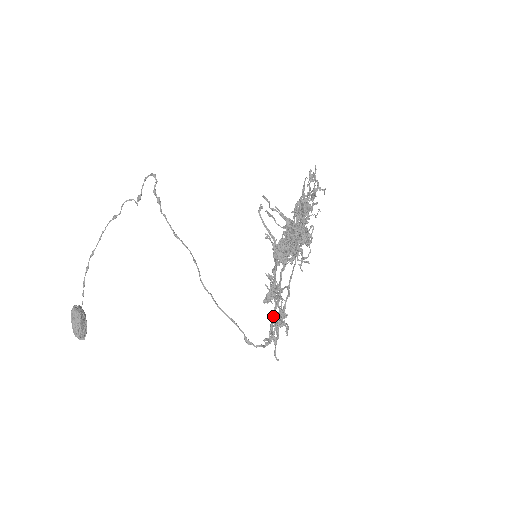
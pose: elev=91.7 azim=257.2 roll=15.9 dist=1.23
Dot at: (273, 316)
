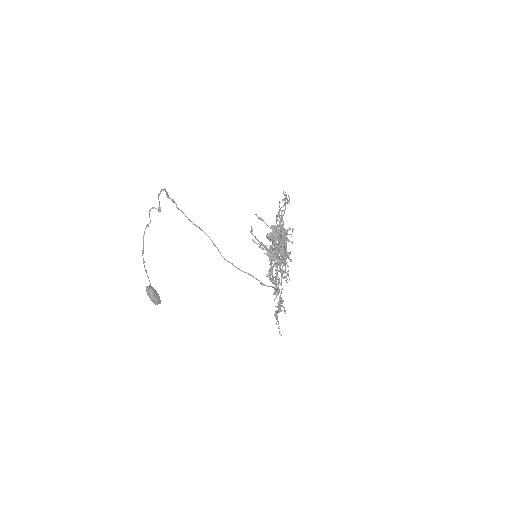
Dot at: (274, 315)
